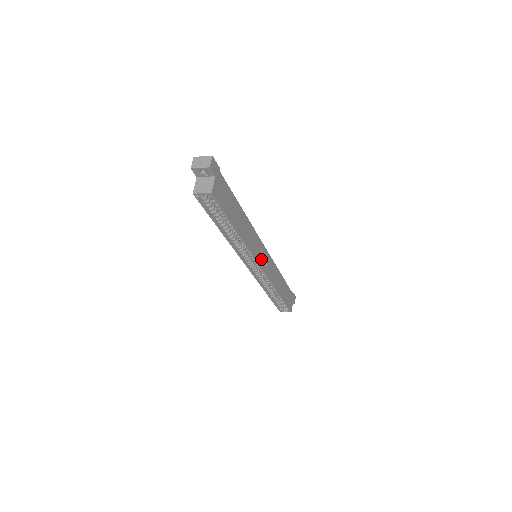
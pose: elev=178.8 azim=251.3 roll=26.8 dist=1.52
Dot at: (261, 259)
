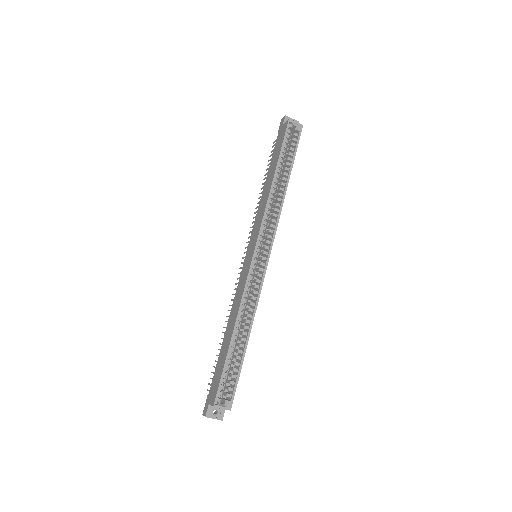
Dot at: occluded
